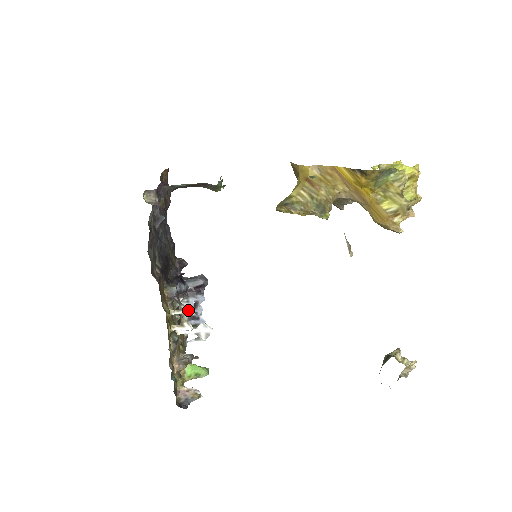
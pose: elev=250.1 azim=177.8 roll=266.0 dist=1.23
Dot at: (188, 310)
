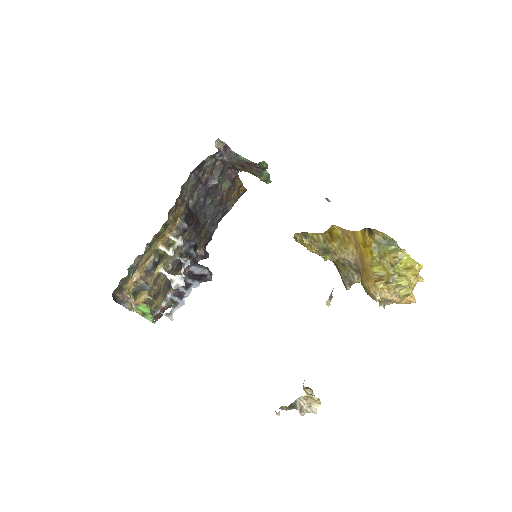
Dot at: (181, 242)
